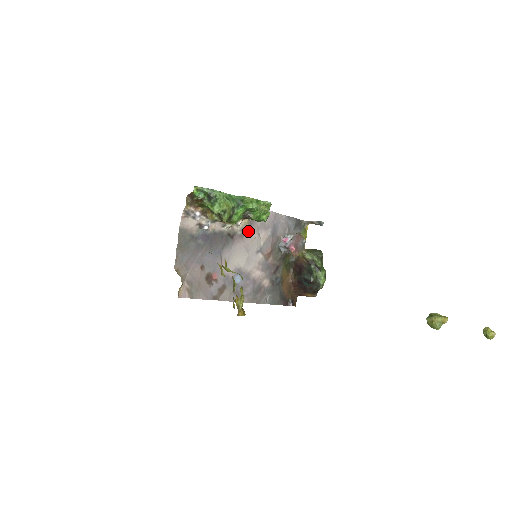
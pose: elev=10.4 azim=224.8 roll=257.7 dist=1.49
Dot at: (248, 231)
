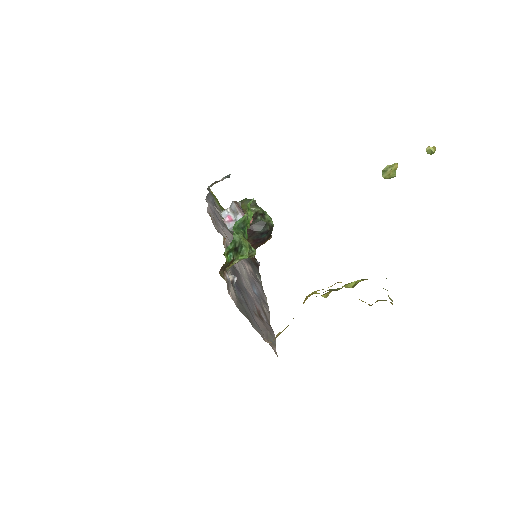
Dot at: (226, 244)
